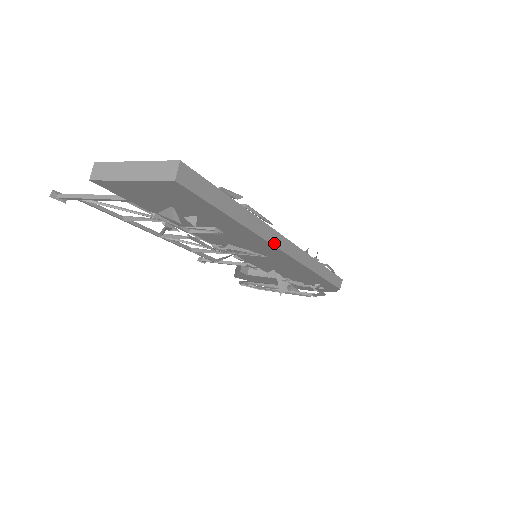
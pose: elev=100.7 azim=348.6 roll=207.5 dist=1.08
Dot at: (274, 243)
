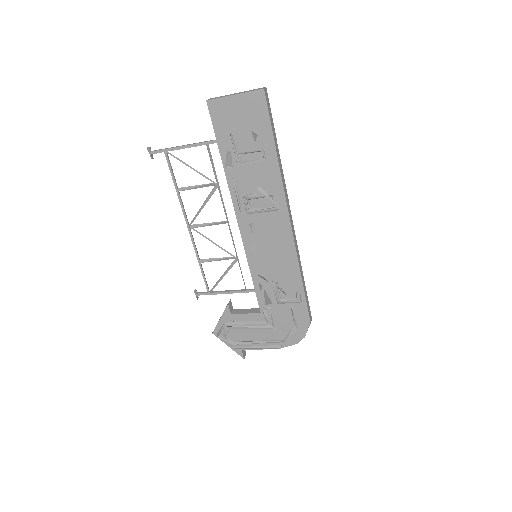
Dot at: (286, 199)
